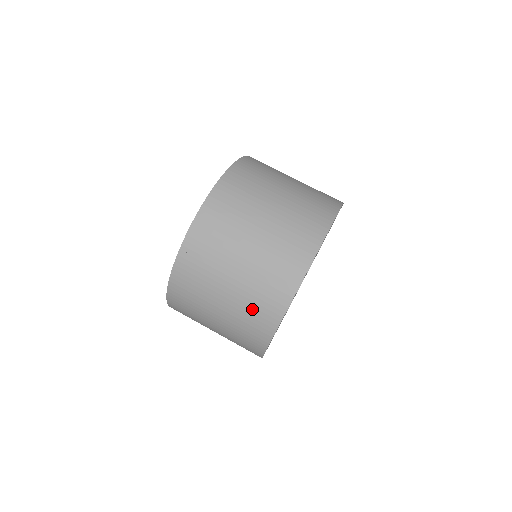
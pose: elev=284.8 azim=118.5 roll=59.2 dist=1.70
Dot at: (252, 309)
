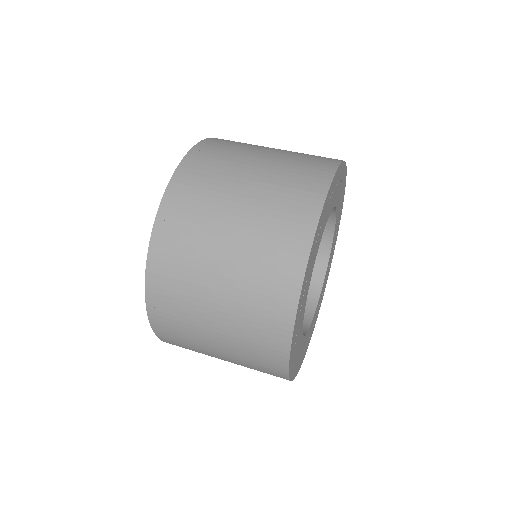
Dot at: (252, 357)
